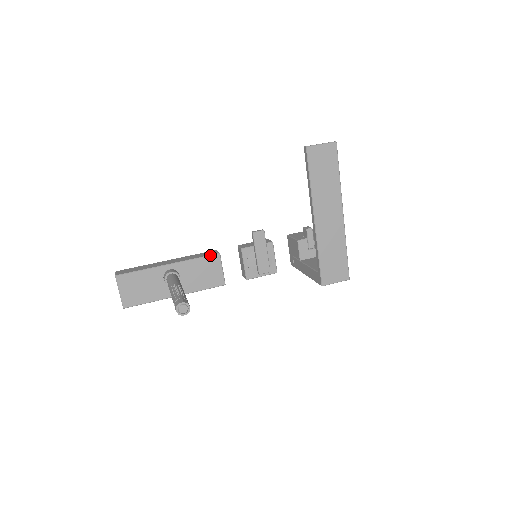
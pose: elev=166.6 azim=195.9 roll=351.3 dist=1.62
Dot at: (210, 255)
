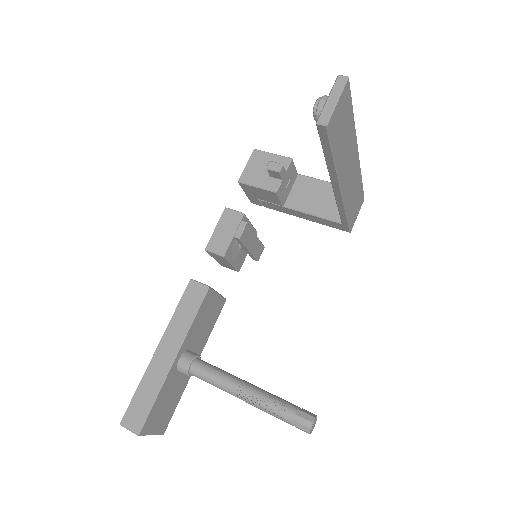
Dot at: (202, 300)
